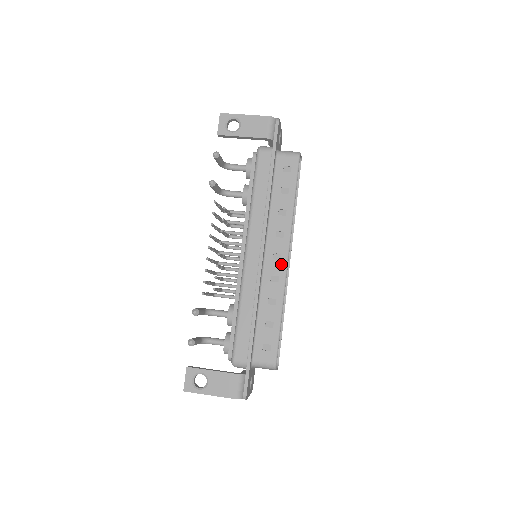
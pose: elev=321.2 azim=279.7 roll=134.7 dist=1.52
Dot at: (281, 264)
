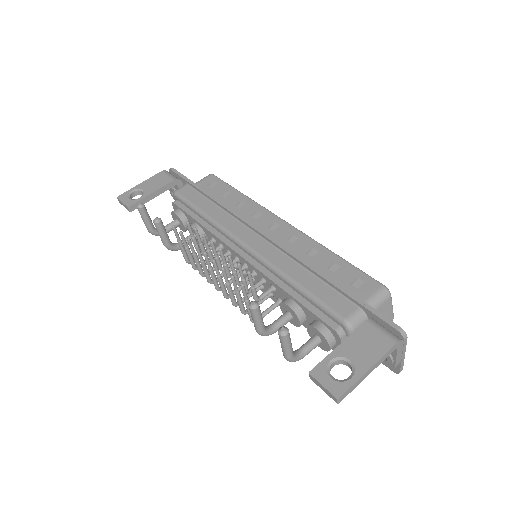
Dot at: (284, 227)
